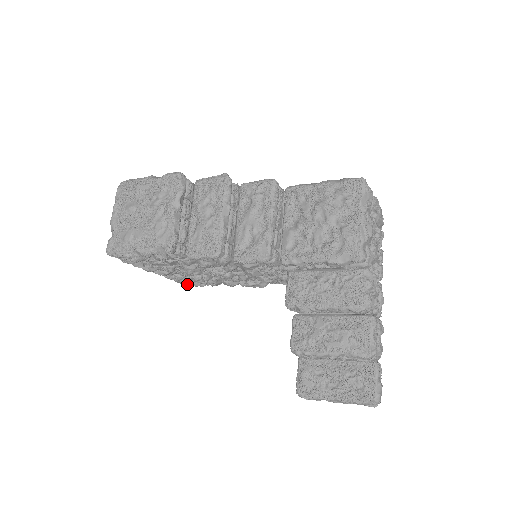
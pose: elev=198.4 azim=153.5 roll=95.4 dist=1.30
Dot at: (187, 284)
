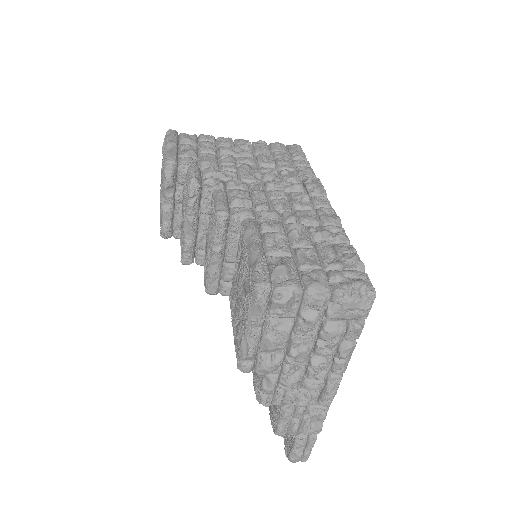
Dot at: occluded
